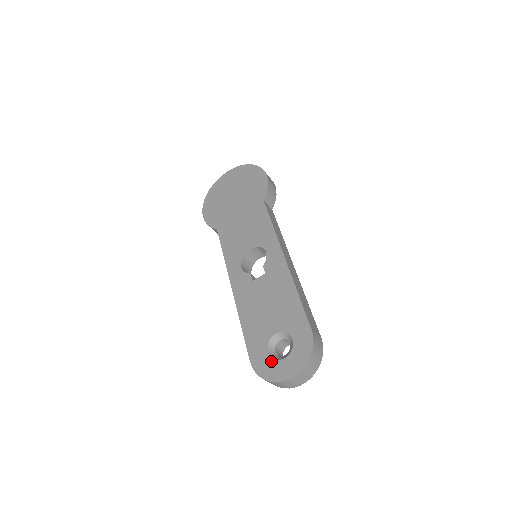
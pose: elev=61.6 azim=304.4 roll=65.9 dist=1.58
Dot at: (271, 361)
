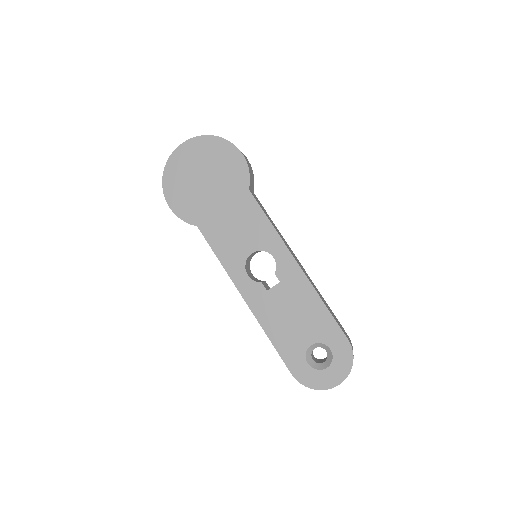
Dot at: (314, 372)
